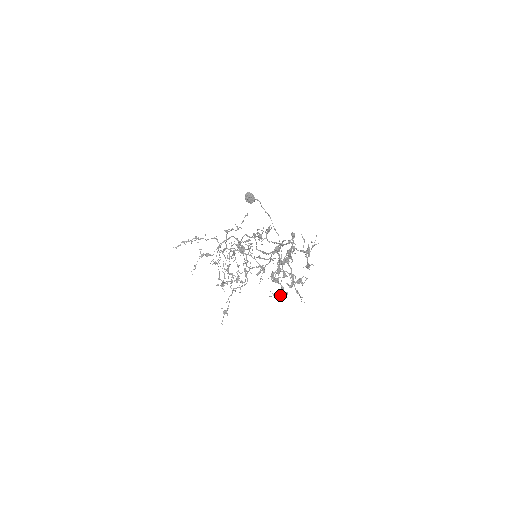
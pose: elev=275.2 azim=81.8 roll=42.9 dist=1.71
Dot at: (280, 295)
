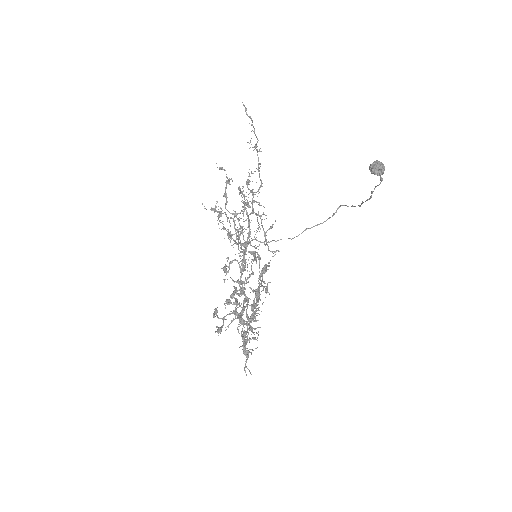
Dot at: occluded
